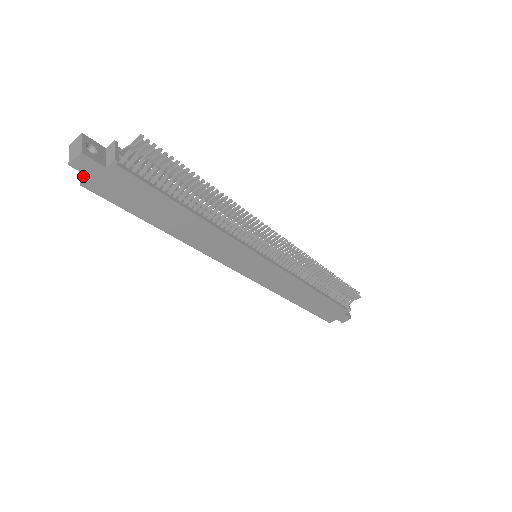
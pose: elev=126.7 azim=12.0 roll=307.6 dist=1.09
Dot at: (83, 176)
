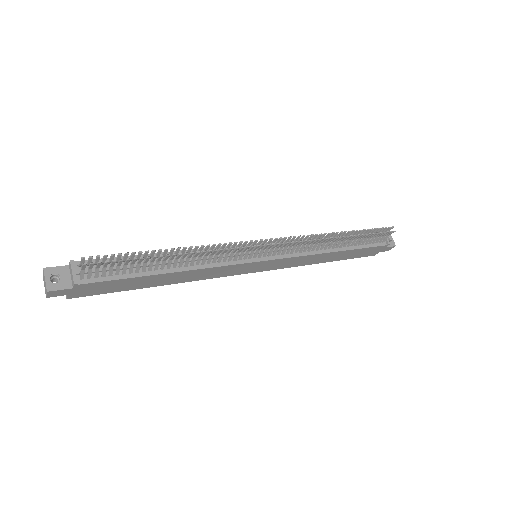
Dot at: occluded
